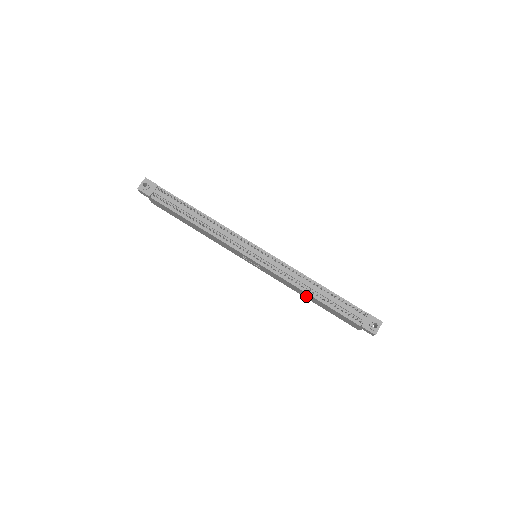
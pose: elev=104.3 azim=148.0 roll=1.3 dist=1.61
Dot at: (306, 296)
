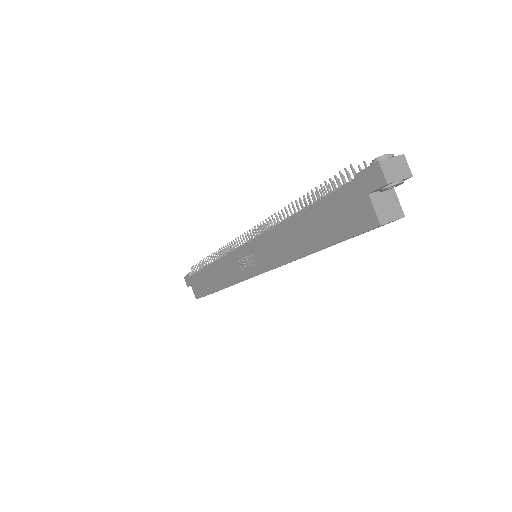
Dot at: (297, 243)
